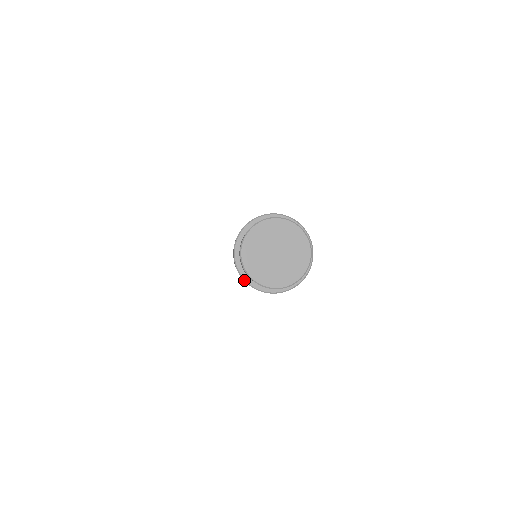
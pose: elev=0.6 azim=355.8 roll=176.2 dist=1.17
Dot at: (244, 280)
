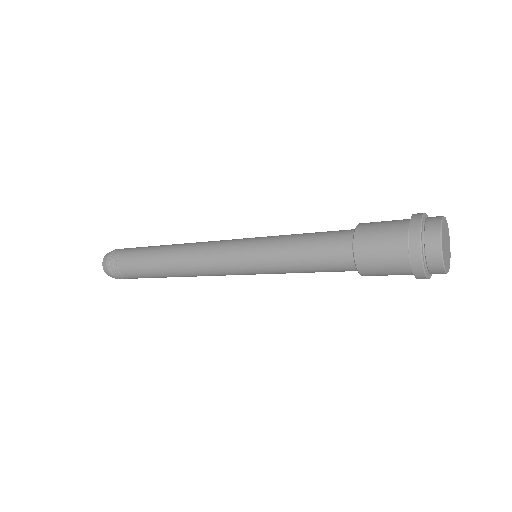
Dot at: (428, 278)
